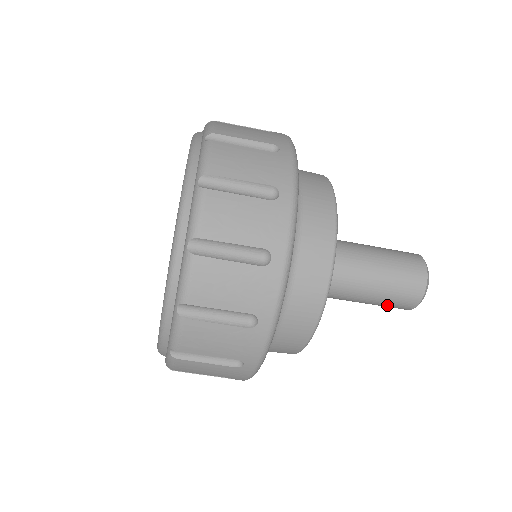
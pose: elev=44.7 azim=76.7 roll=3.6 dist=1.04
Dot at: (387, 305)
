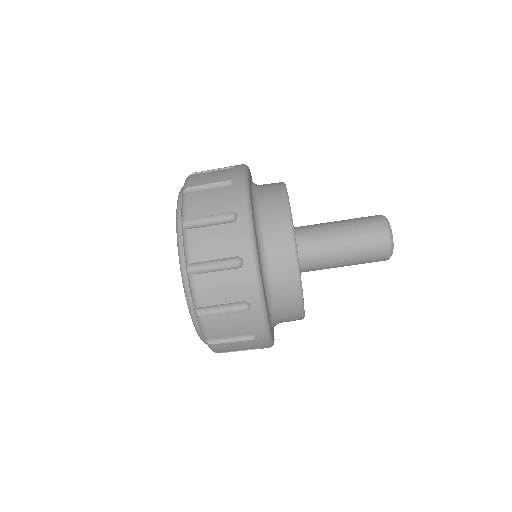
Dot at: (367, 262)
